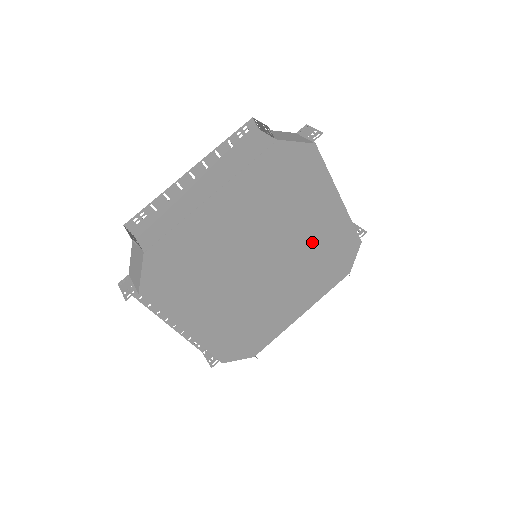
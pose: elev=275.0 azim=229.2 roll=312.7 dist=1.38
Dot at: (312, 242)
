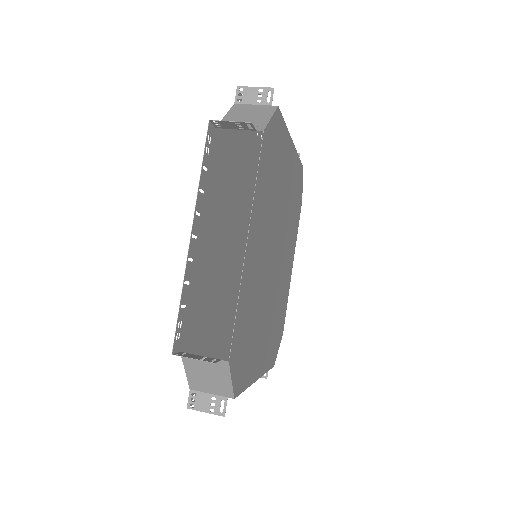
Dot at: (288, 202)
